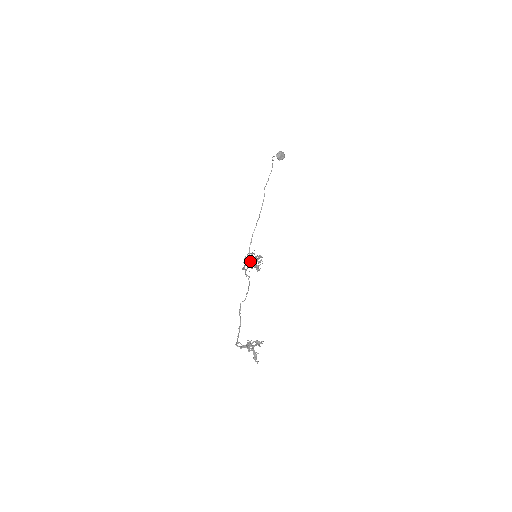
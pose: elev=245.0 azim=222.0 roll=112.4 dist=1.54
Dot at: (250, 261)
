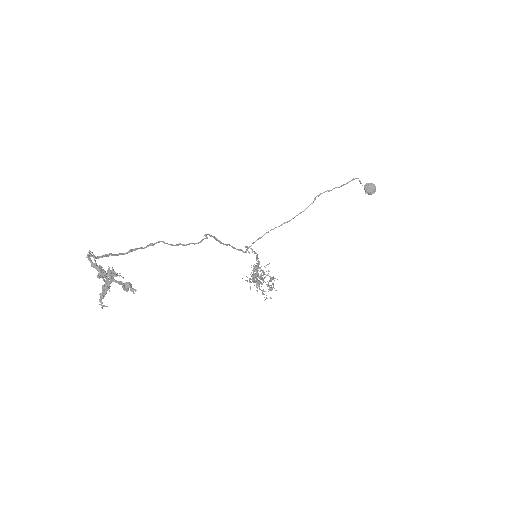
Dot at: occluded
